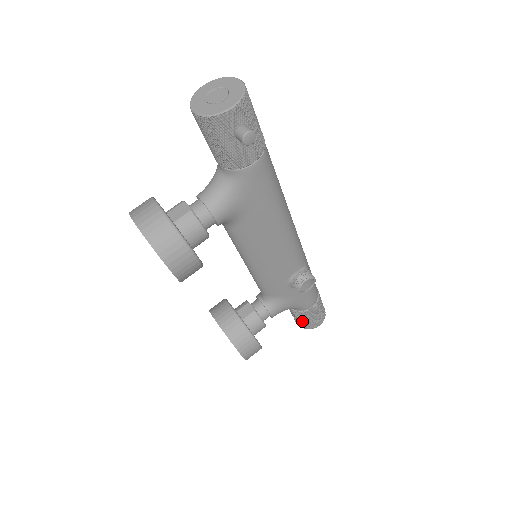
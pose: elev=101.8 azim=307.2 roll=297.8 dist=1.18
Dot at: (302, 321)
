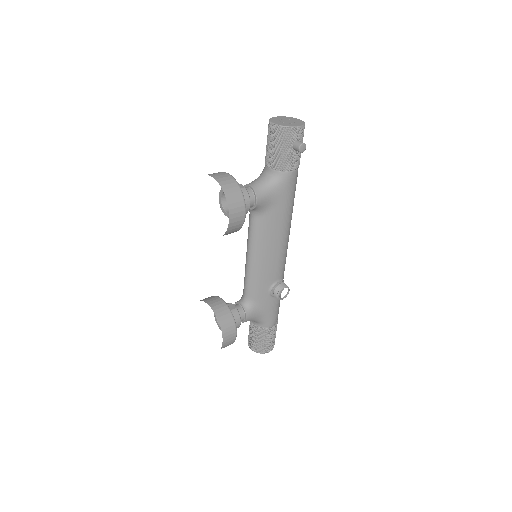
Dot at: (259, 341)
